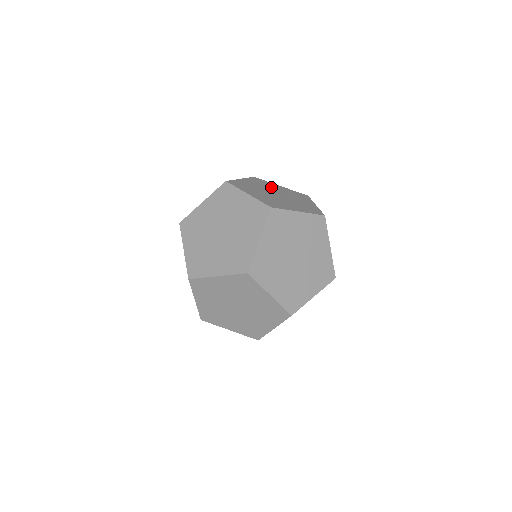
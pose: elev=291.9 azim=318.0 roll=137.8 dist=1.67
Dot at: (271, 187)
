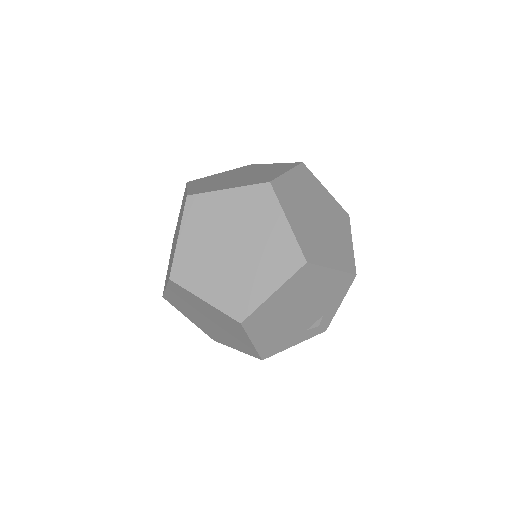
Dot at: (251, 169)
